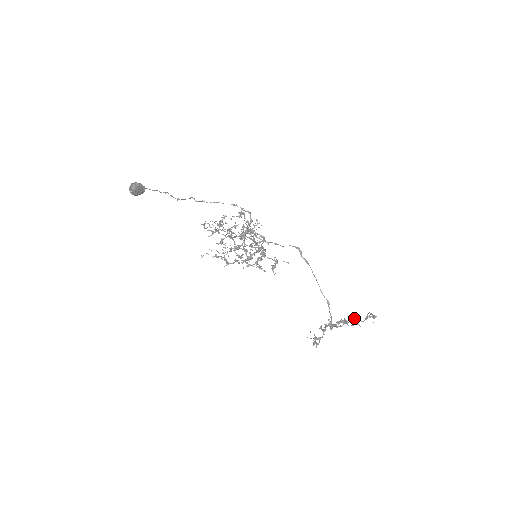
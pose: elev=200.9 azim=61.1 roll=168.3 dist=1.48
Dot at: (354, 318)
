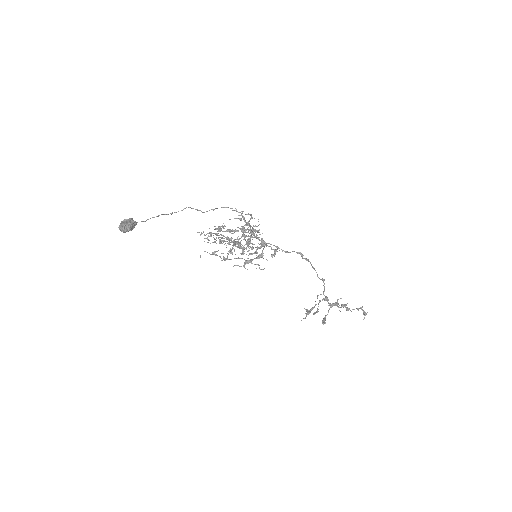
Dot at: (346, 308)
